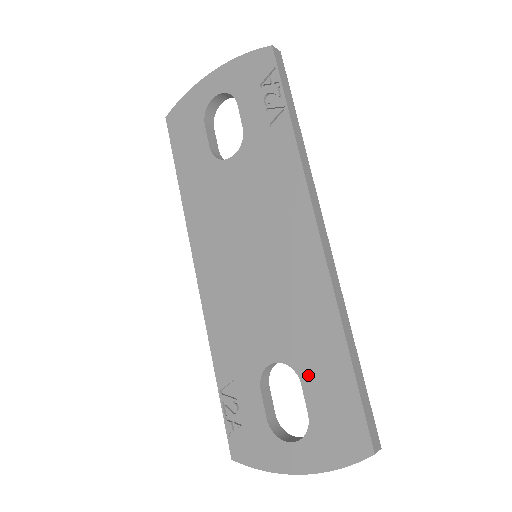
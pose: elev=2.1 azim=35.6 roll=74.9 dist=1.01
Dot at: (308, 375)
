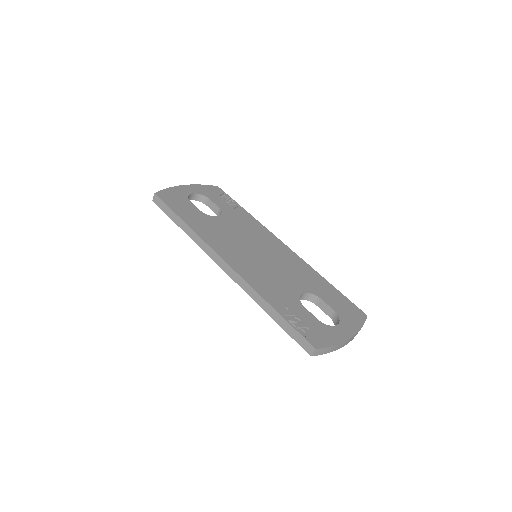
Dot at: (321, 294)
